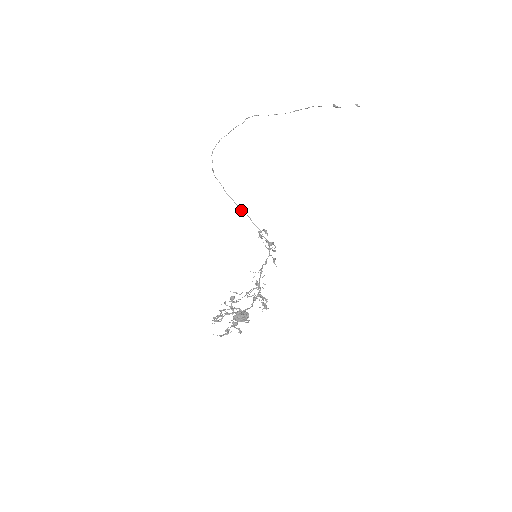
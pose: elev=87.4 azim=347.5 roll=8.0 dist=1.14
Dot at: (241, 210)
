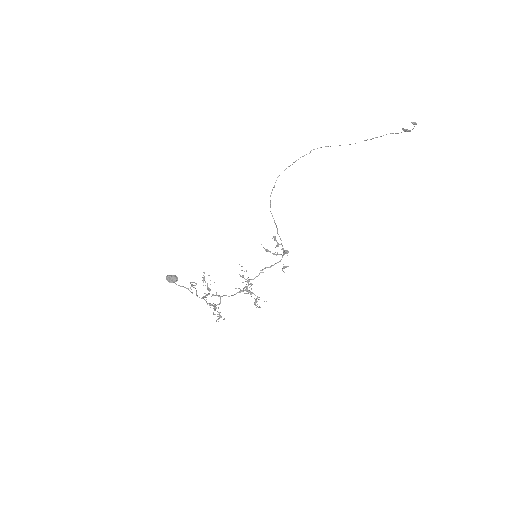
Dot at: (275, 223)
